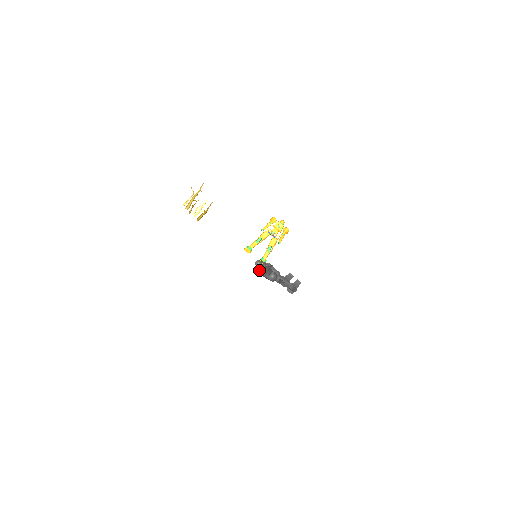
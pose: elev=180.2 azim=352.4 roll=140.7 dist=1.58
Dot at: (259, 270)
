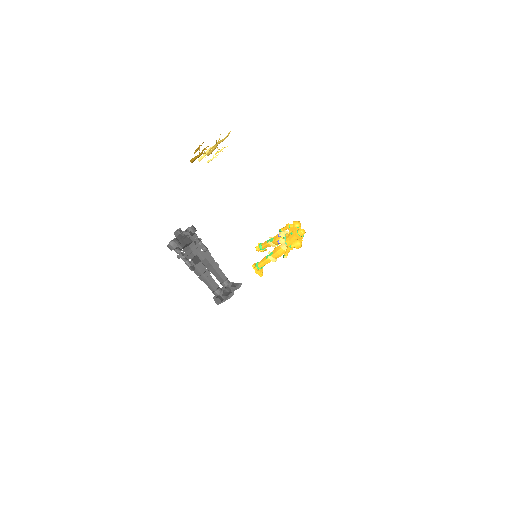
Dot at: occluded
